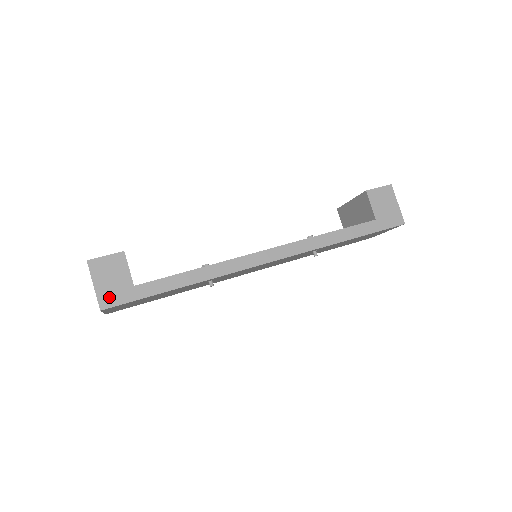
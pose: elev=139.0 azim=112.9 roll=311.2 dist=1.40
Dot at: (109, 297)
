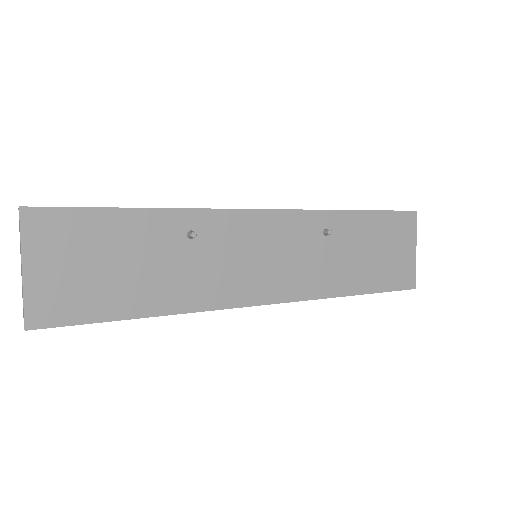
Dot at: occluded
